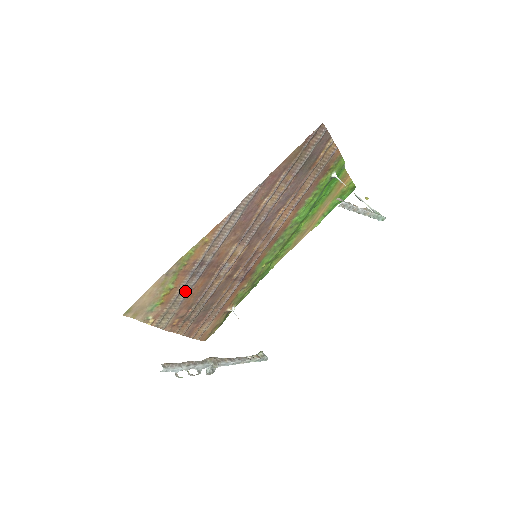
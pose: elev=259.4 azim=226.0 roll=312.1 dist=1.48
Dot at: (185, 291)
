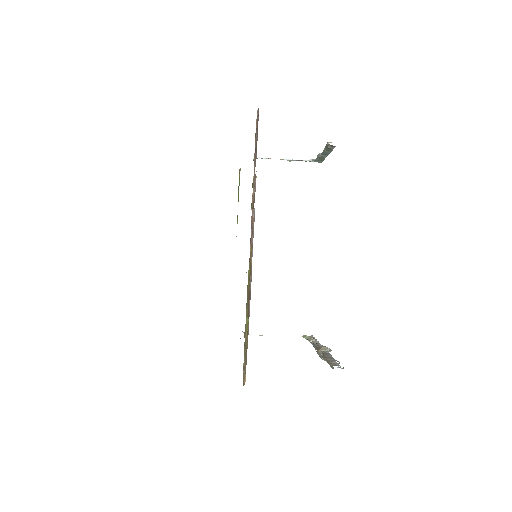
Dot at: occluded
